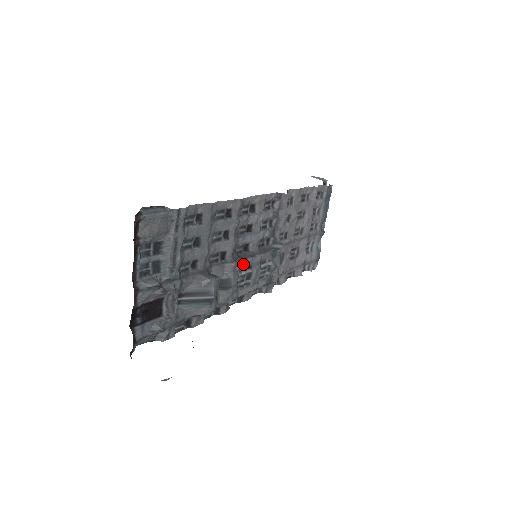
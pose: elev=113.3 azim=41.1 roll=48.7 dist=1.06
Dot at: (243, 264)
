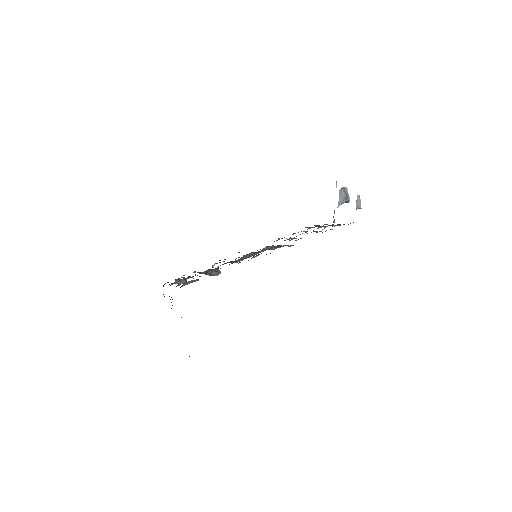
Dot at: (245, 258)
